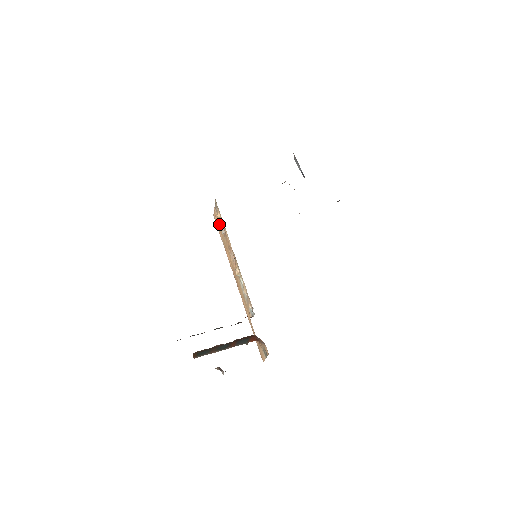
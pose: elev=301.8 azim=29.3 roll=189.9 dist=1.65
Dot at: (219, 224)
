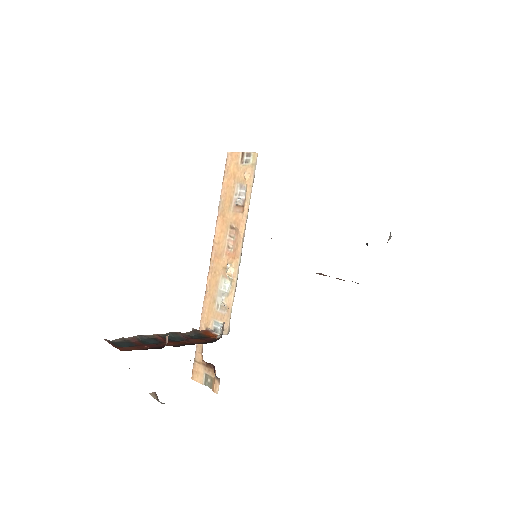
Dot at: (234, 180)
